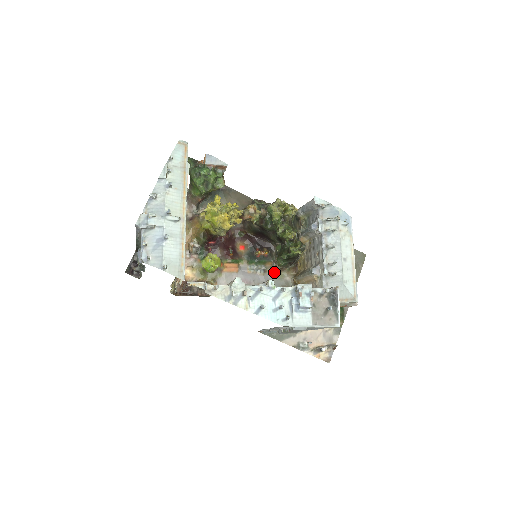
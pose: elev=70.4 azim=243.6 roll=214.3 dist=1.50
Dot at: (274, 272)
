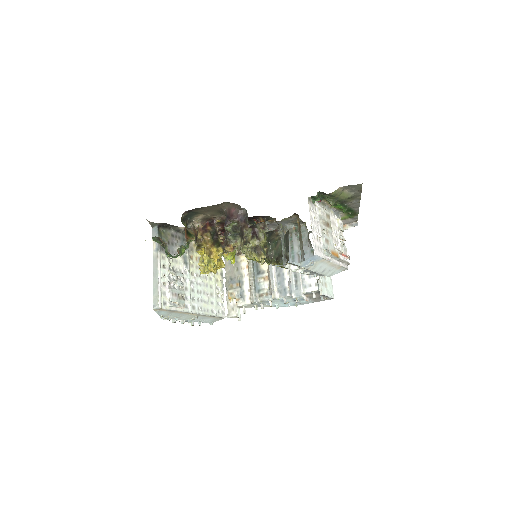
Dot at: occluded
